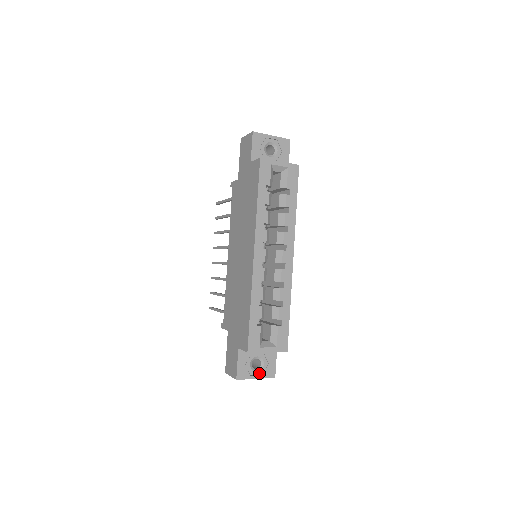
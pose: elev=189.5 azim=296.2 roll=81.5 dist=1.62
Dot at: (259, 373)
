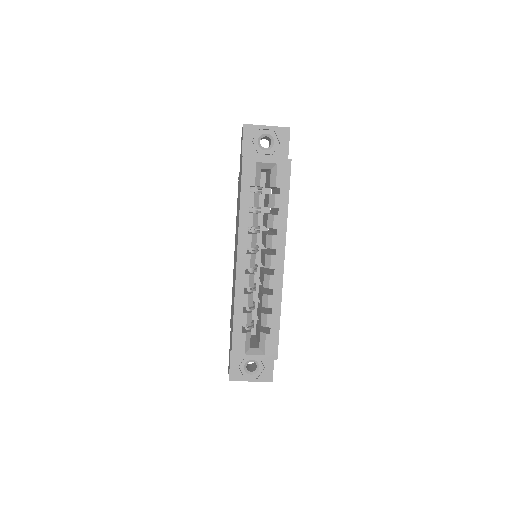
Dot at: (254, 376)
